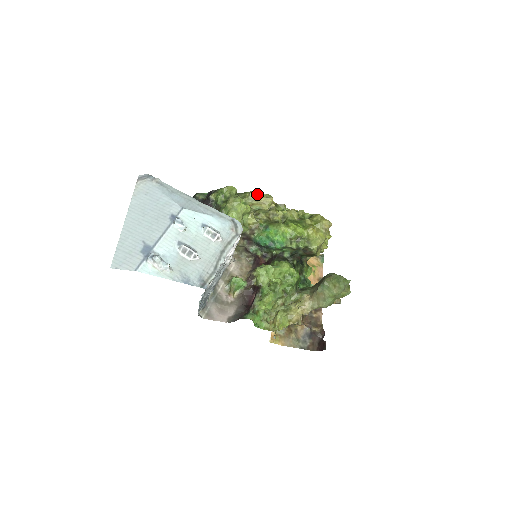
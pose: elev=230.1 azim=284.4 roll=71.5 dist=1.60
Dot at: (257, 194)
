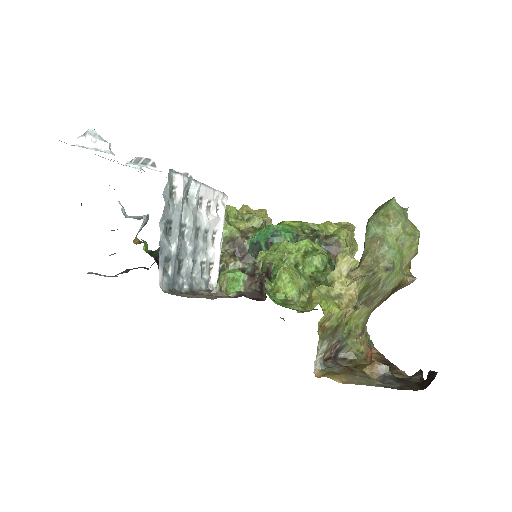
Dot at: (244, 207)
